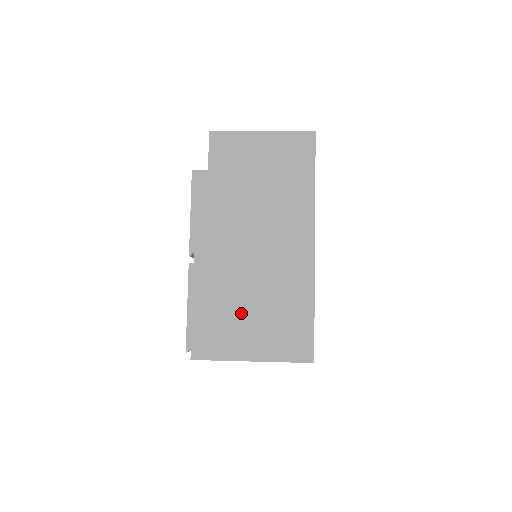
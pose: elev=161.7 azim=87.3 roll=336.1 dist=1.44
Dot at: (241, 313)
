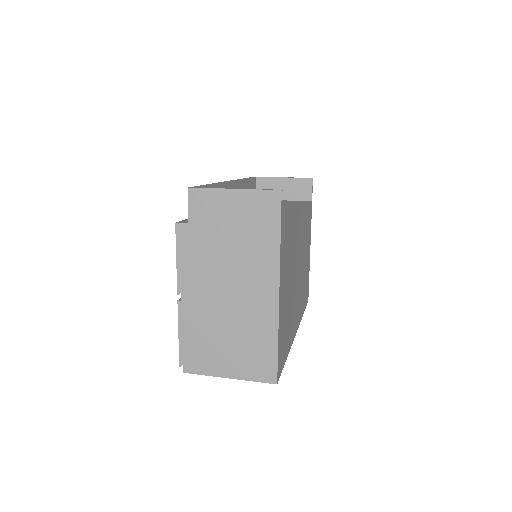
Dot at: (220, 342)
